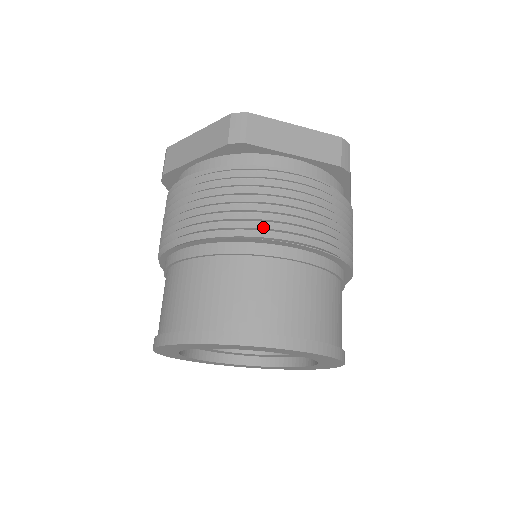
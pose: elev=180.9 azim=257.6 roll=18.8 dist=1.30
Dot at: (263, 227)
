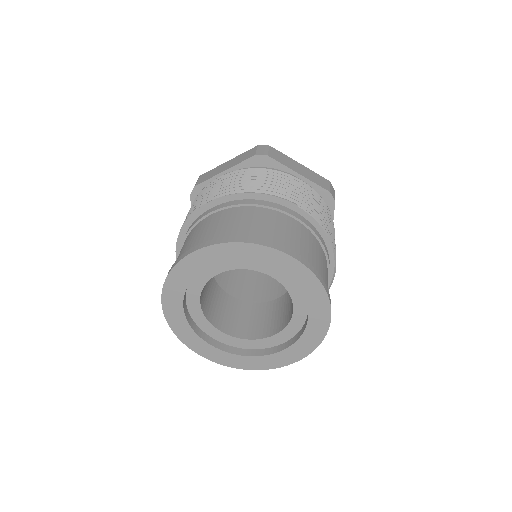
Dot at: occluded
